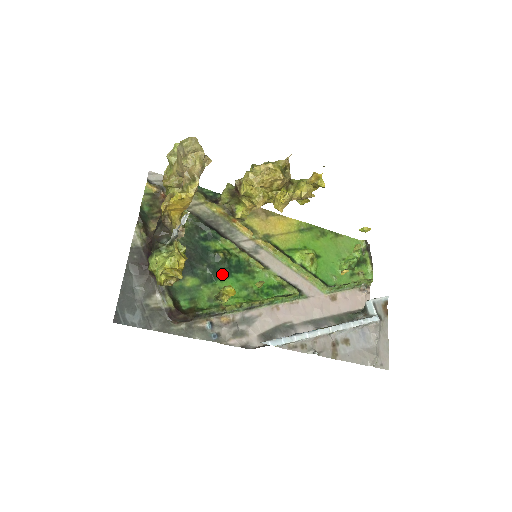
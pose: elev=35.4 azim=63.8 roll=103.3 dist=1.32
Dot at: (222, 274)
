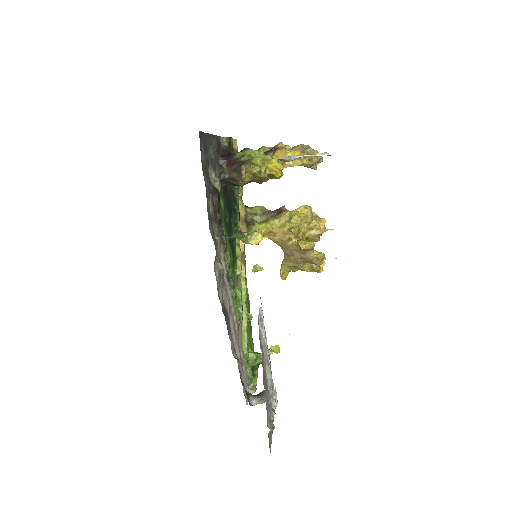
Dot at: (229, 236)
